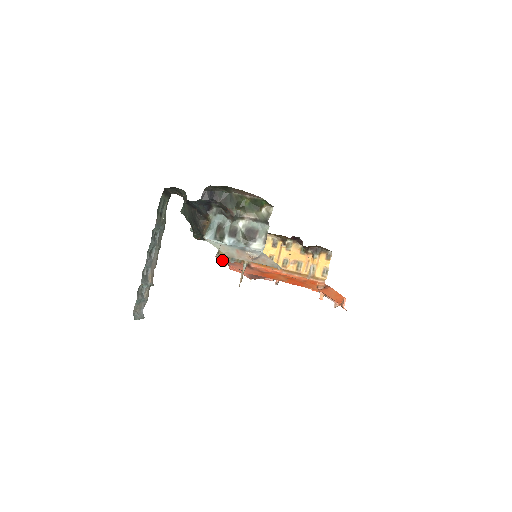
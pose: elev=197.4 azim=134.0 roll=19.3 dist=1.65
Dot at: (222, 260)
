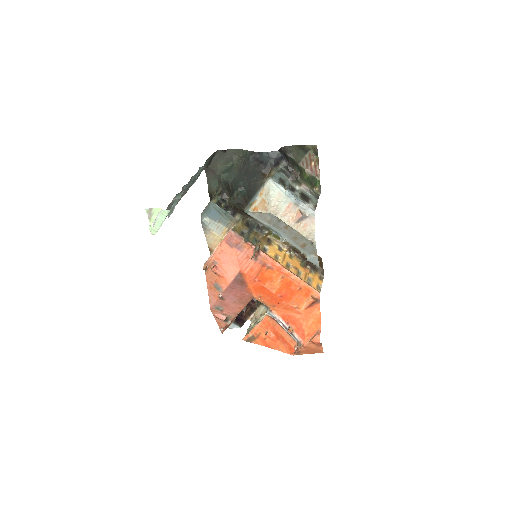
Dot at: (233, 238)
